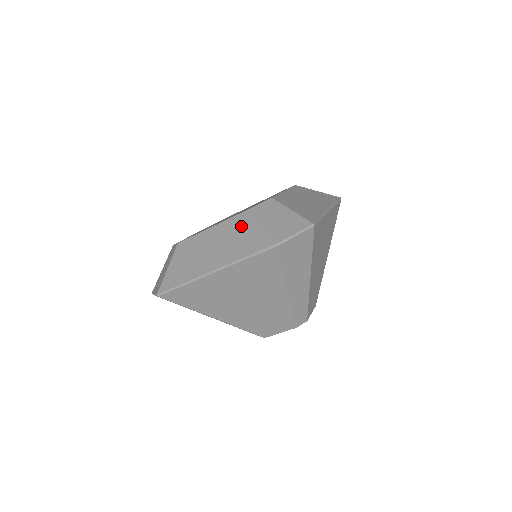
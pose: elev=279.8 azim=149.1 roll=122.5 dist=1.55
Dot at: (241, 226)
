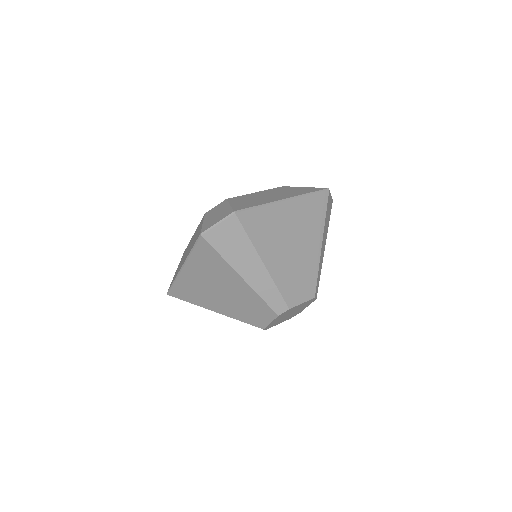
Dot at: (287, 189)
